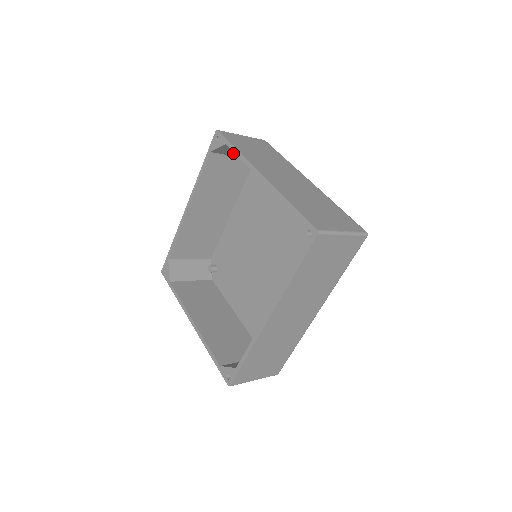
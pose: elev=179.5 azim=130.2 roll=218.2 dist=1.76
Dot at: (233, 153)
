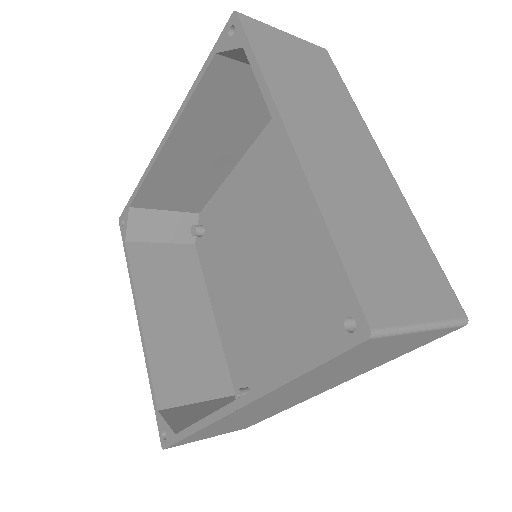
Dot at: occluded
